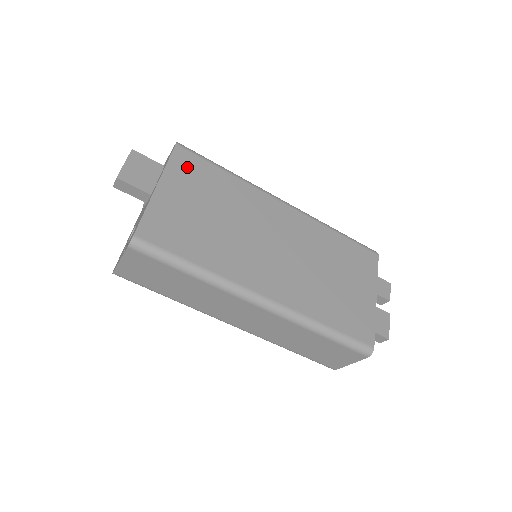
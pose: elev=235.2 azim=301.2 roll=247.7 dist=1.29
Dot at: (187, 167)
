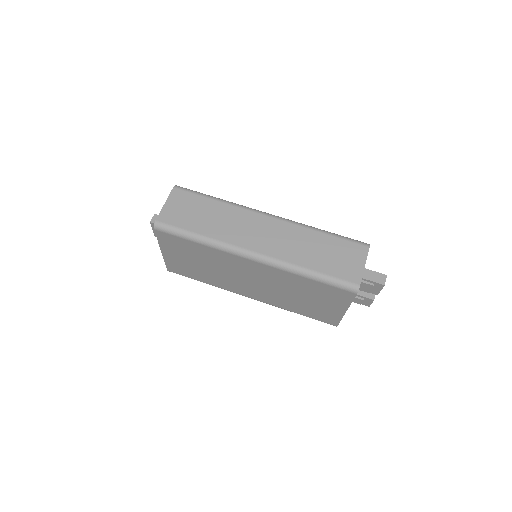
Dot at: occluded
